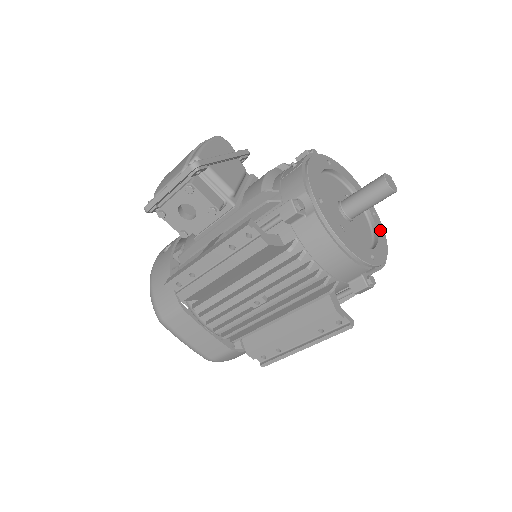
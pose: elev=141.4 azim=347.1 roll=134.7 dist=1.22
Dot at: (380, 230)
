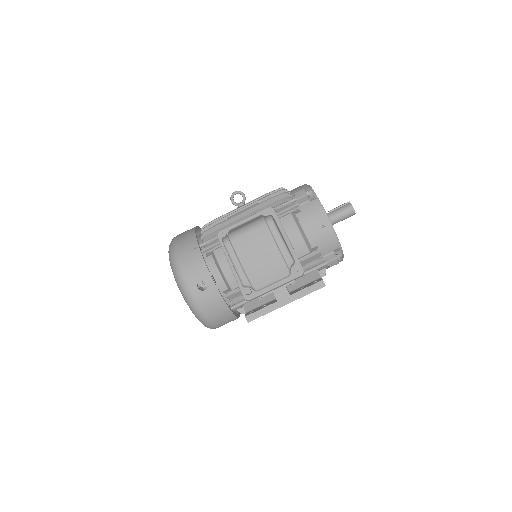
Dot at: occluded
